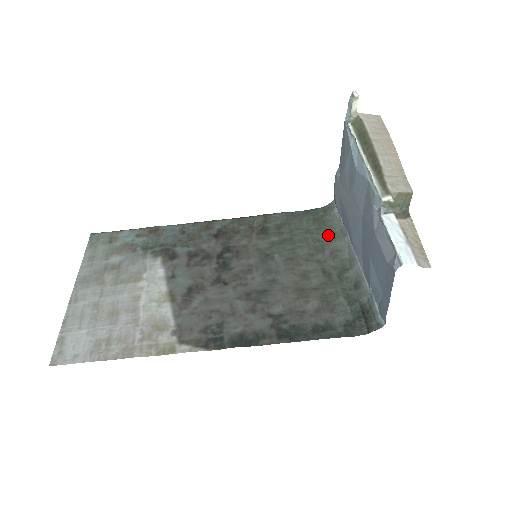
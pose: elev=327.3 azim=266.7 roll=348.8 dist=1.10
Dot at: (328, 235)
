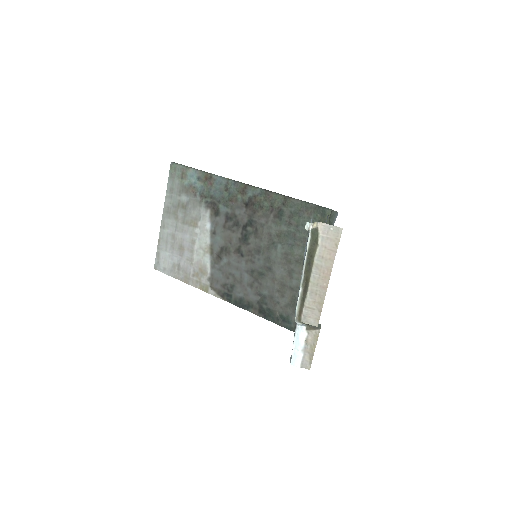
Dot at: occluded
